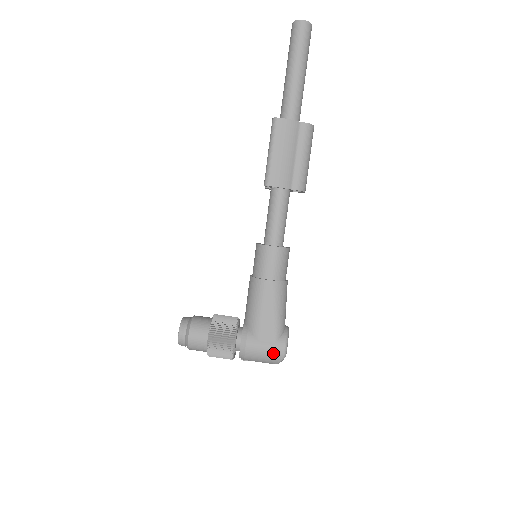
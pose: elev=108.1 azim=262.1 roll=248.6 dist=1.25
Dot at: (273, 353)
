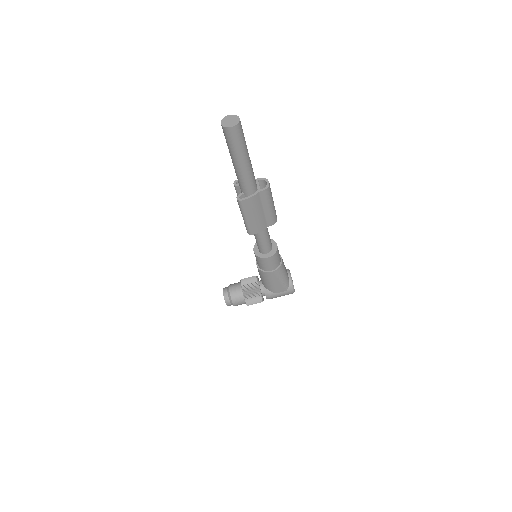
Dot at: (287, 294)
